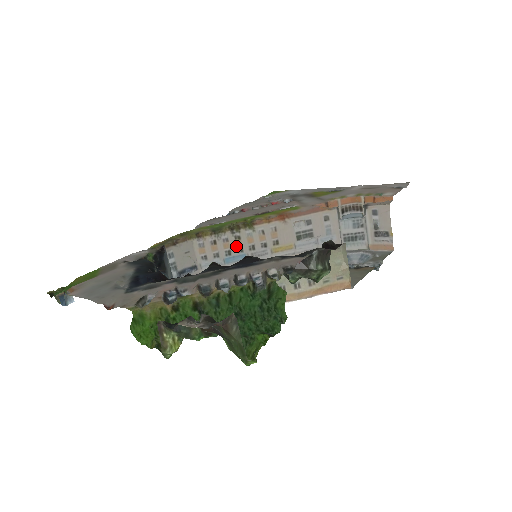
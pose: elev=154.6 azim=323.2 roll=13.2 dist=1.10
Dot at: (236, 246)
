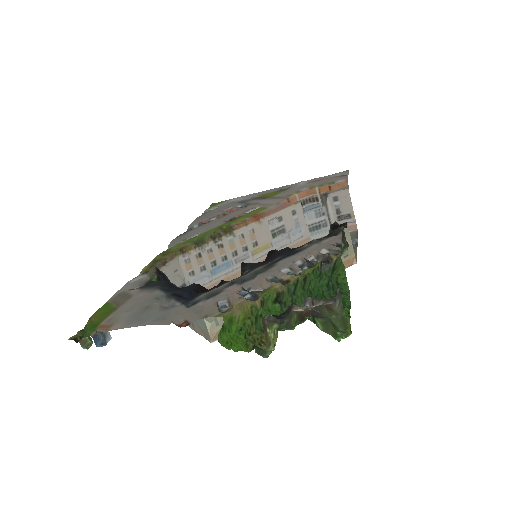
Dot at: (220, 255)
